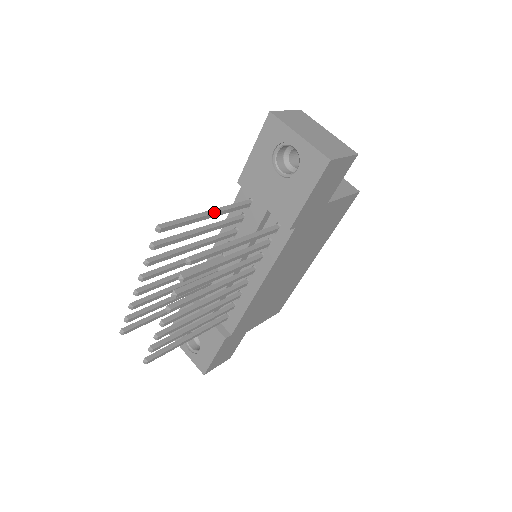
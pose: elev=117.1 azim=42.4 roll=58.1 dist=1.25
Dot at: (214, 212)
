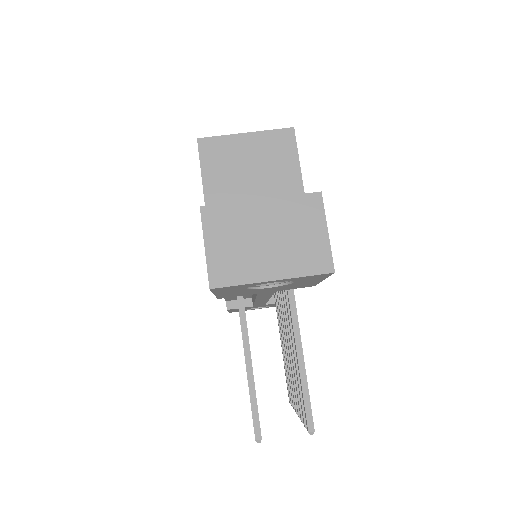
Dot at: (249, 353)
